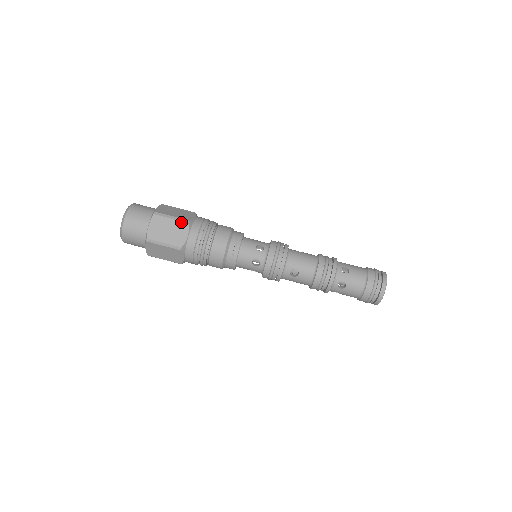
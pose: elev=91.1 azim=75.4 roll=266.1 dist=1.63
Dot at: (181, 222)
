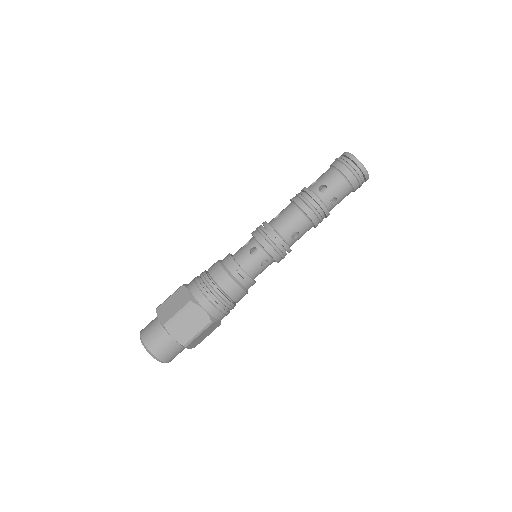
Dot at: (188, 309)
